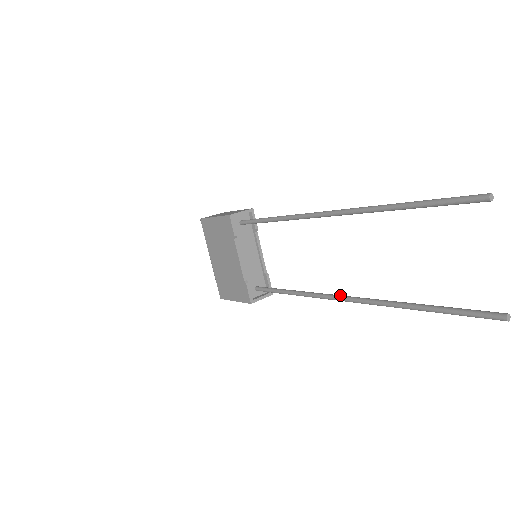
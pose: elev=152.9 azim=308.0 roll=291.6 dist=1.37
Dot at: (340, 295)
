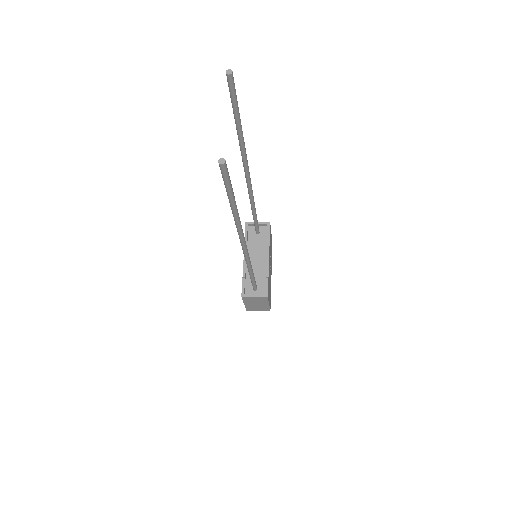
Dot at: occluded
